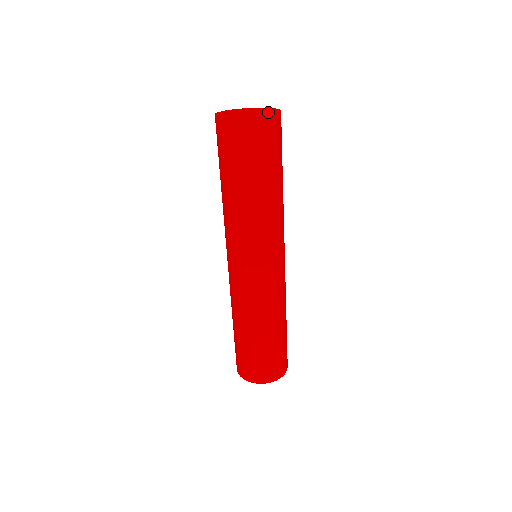
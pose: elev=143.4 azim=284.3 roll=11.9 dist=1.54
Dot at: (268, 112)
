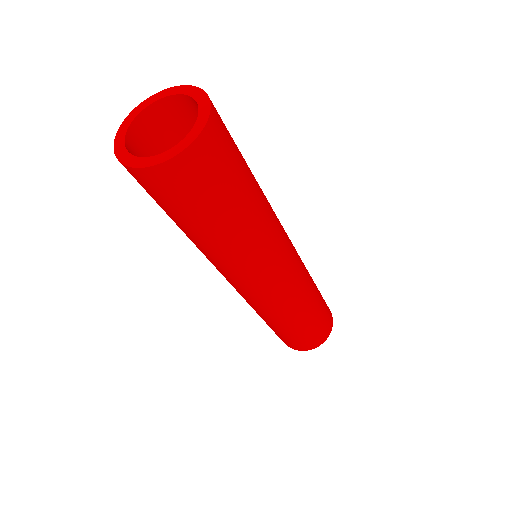
Dot at: (198, 123)
